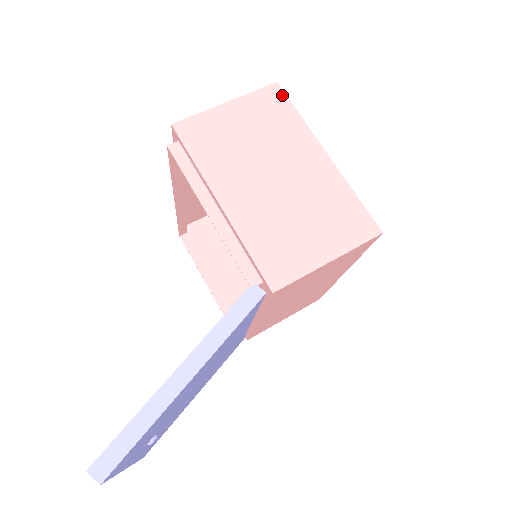
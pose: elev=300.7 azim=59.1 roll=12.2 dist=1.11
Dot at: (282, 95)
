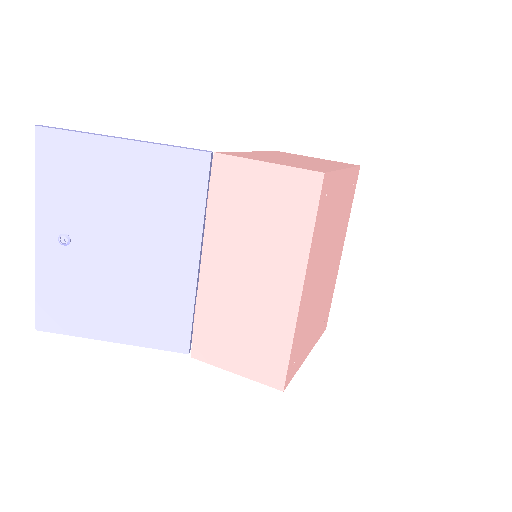
Dot at: (355, 165)
